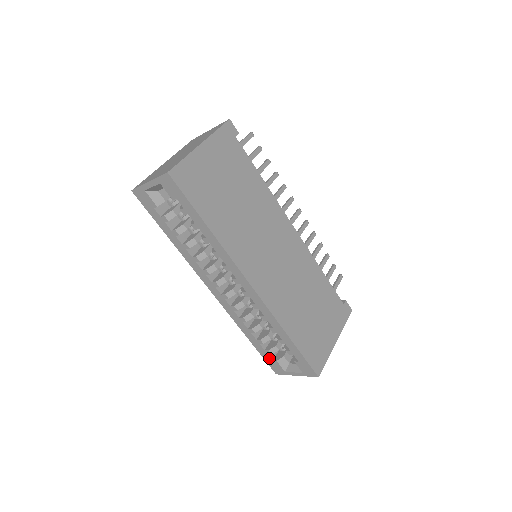
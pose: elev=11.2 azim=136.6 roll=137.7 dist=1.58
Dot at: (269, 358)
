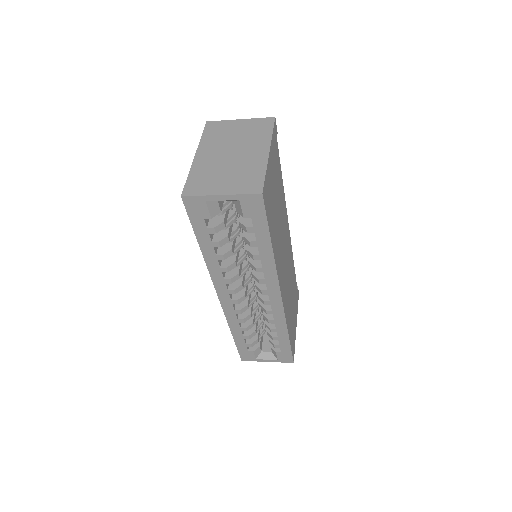
Dot at: (245, 349)
